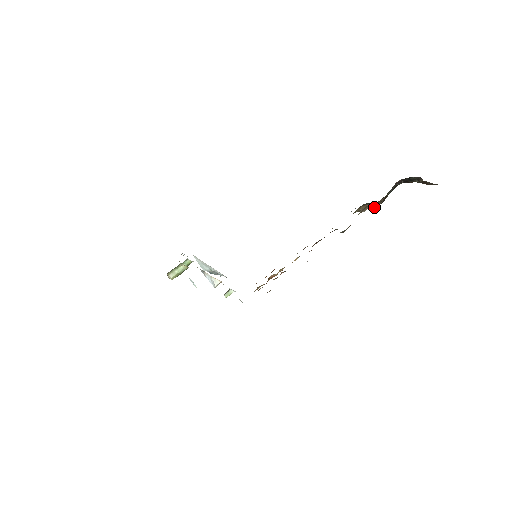
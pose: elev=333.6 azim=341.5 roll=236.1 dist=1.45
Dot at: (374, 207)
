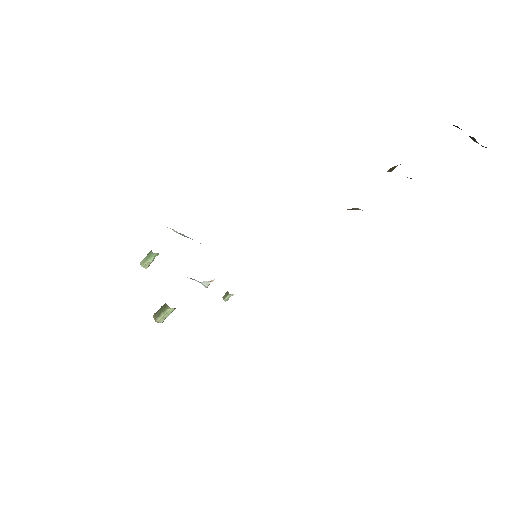
Dot at: occluded
